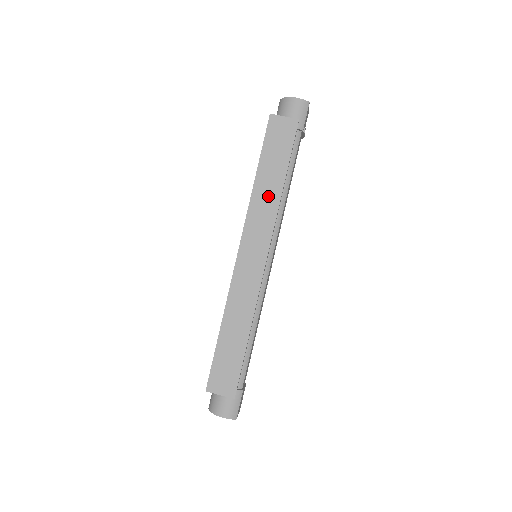
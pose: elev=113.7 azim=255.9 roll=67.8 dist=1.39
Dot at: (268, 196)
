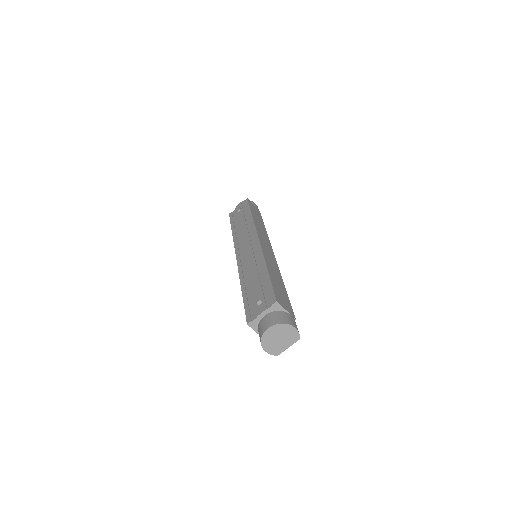
Dot at: occluded
